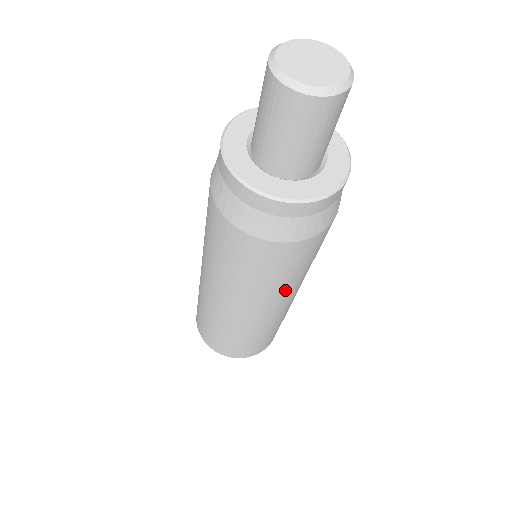
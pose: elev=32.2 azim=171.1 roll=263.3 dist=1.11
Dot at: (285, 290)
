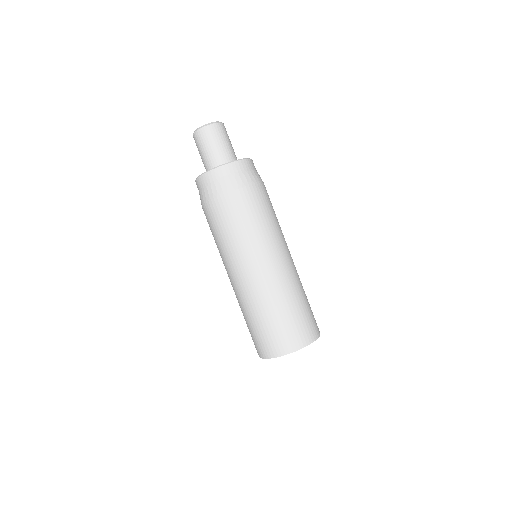
Dot at: (282, 233)
